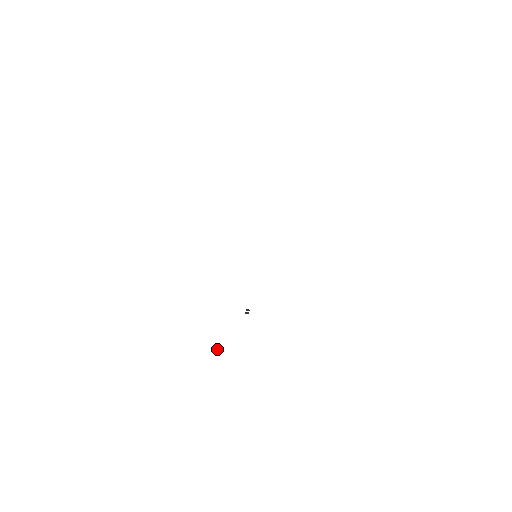
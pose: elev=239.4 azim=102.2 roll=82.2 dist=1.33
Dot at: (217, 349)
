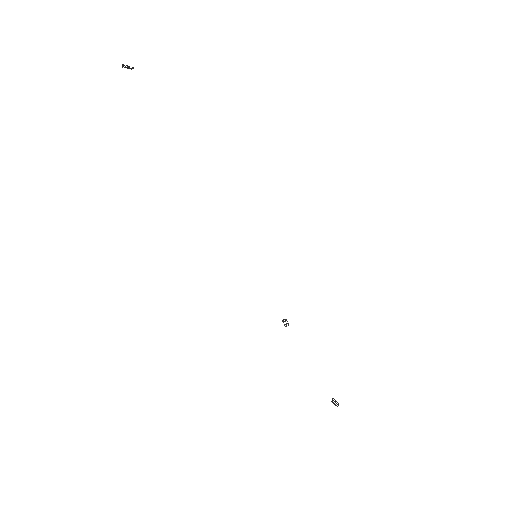
Dot at: (332, 398)
